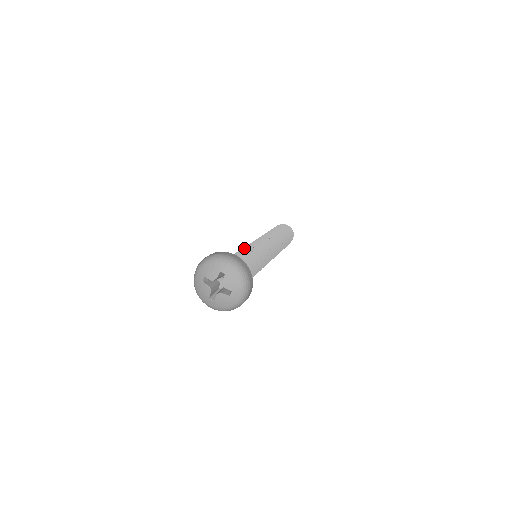
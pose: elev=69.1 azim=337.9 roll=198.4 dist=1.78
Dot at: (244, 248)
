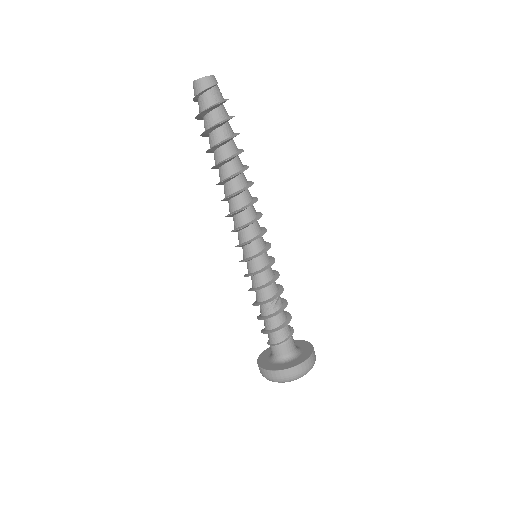
Dot at: occluded
